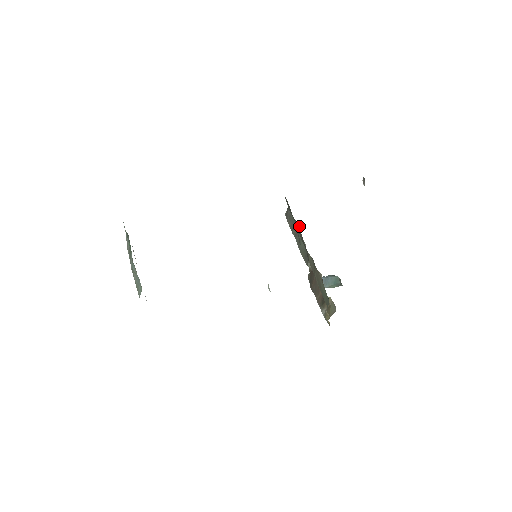
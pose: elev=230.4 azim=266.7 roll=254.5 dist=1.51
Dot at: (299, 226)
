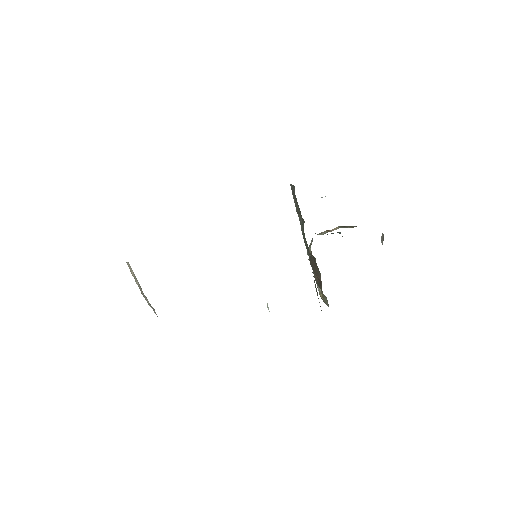
Dot at: (304, 221)
